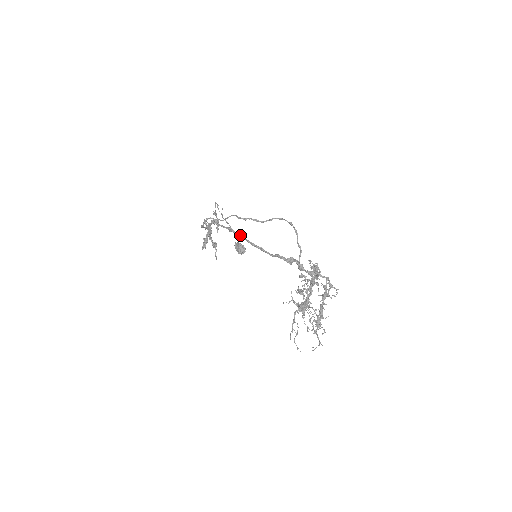
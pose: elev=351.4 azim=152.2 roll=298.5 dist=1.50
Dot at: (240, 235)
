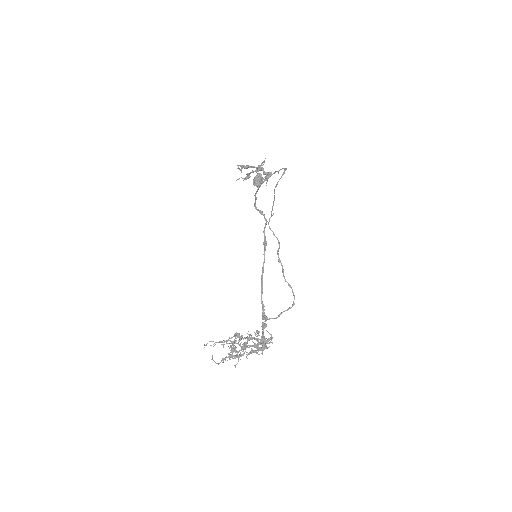
Dot at: occluded
